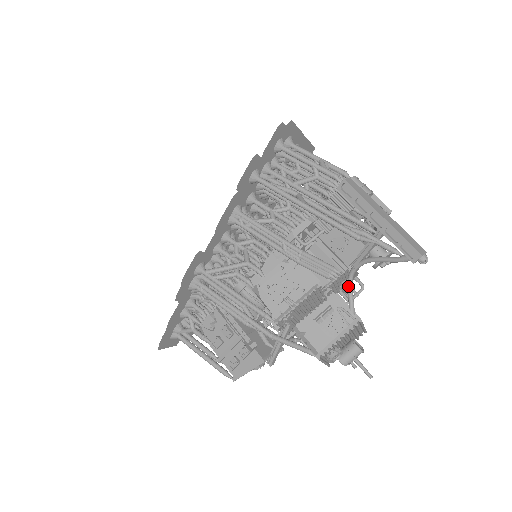
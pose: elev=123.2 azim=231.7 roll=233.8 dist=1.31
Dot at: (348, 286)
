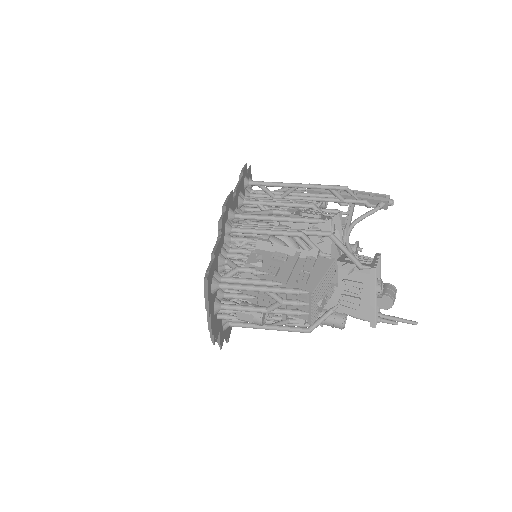
Dot at: (350, 249)
